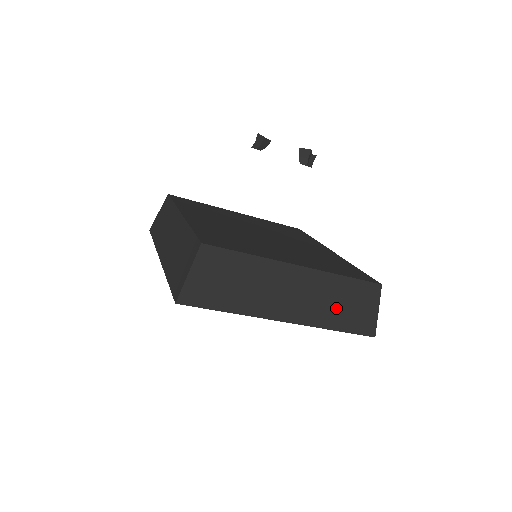
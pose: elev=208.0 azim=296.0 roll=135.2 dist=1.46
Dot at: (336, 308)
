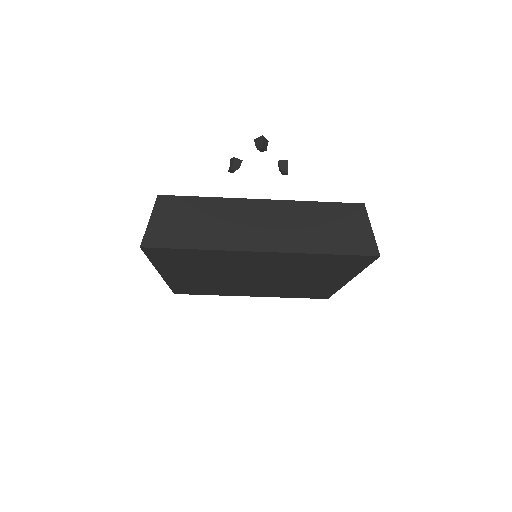
Dot at: (317, 232)
